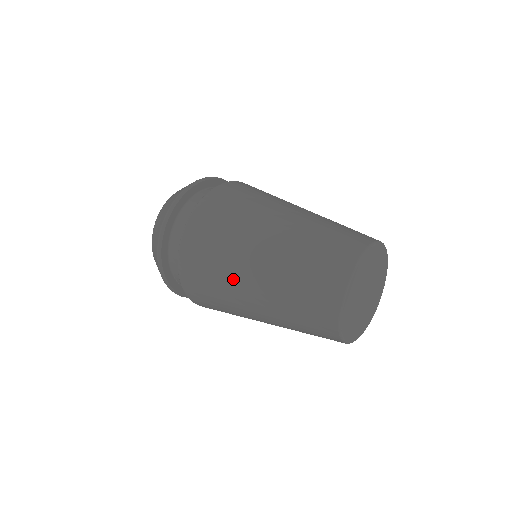
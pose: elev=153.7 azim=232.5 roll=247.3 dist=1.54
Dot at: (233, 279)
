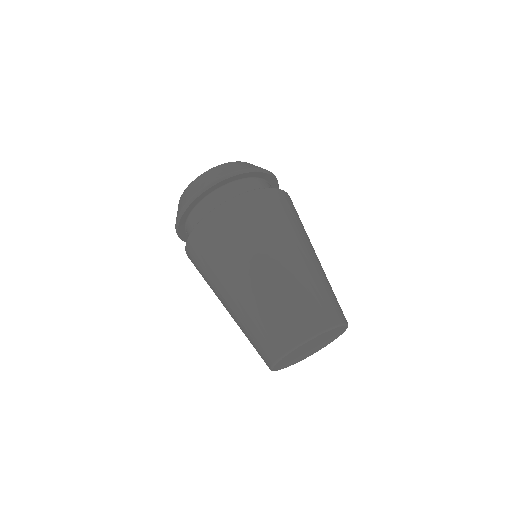
Dot at: (222, 278)
